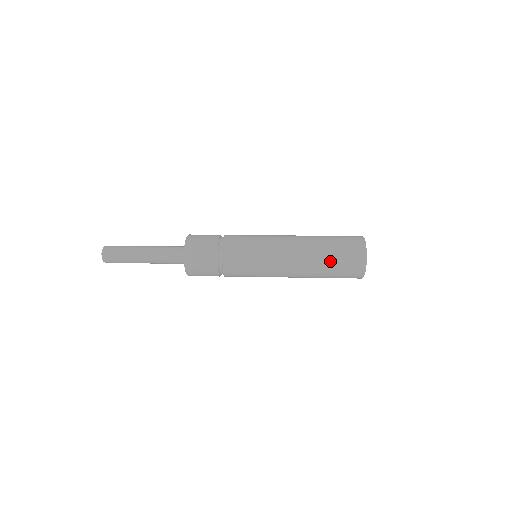
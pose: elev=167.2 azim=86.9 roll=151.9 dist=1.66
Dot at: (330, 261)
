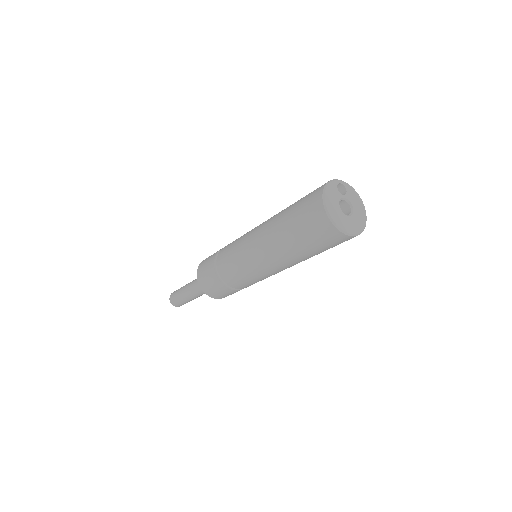
Dot at: (296, 236)
